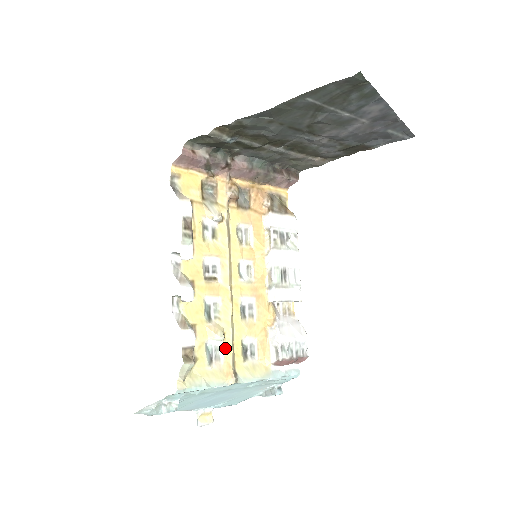
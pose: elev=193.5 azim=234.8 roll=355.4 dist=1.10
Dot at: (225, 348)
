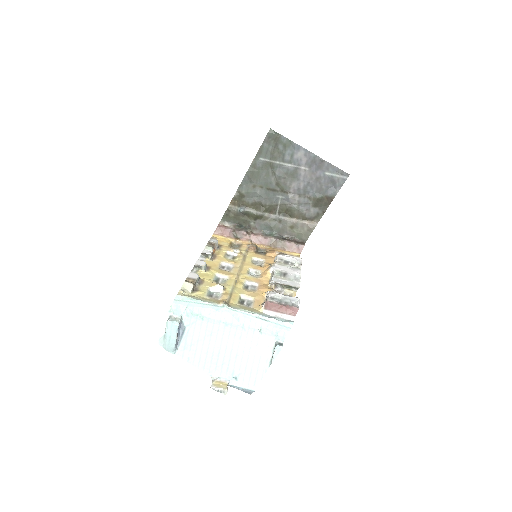
Dot at: (224, 294)
